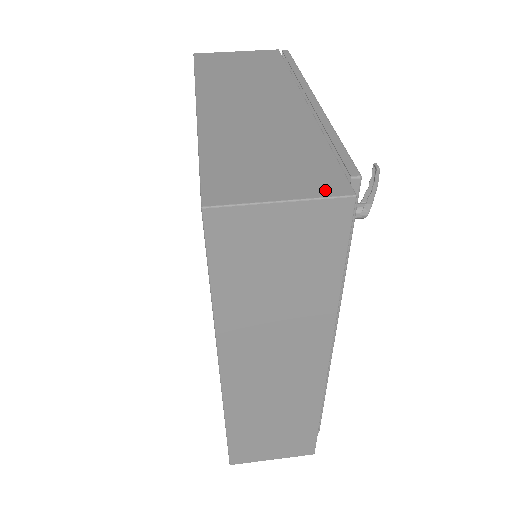
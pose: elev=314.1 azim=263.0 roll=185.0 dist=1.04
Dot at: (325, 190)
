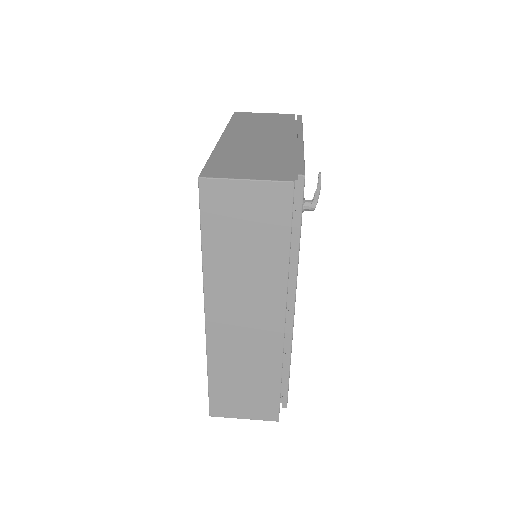
Dot at: (277, 178)
